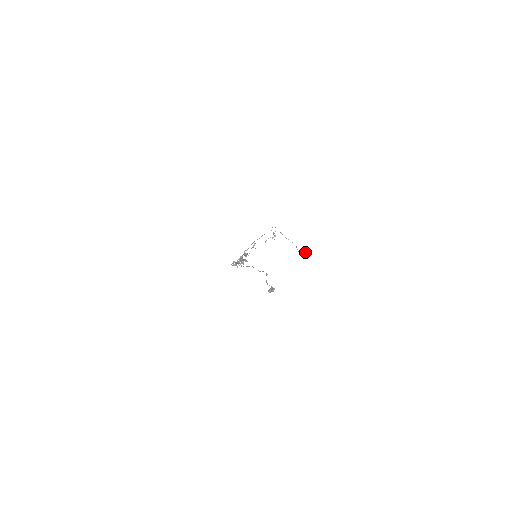
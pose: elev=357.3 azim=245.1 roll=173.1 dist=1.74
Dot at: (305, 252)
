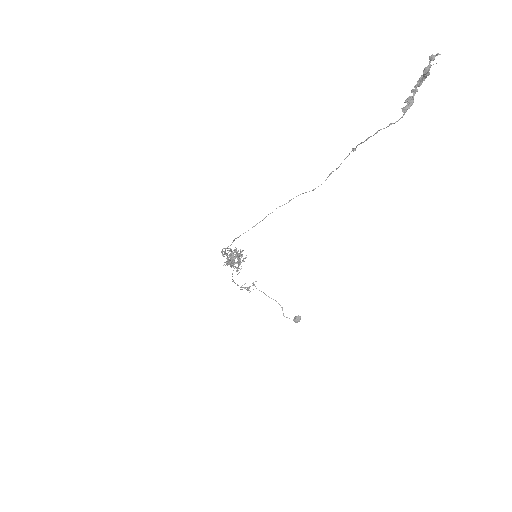
Dot at: occluded
